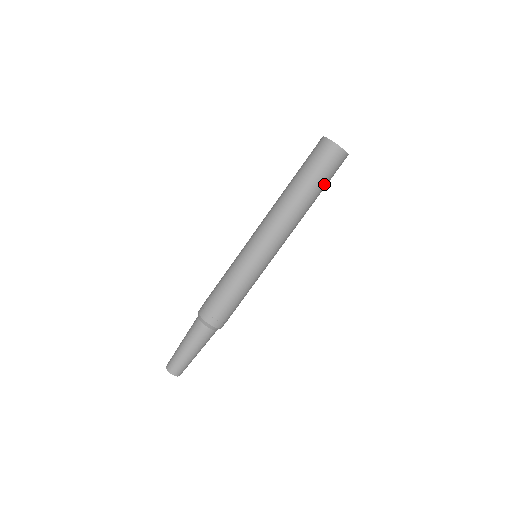
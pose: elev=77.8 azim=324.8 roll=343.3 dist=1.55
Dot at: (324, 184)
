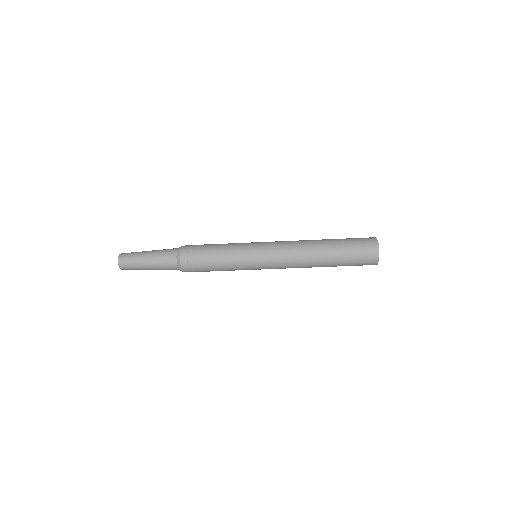
Dot at: occluded
